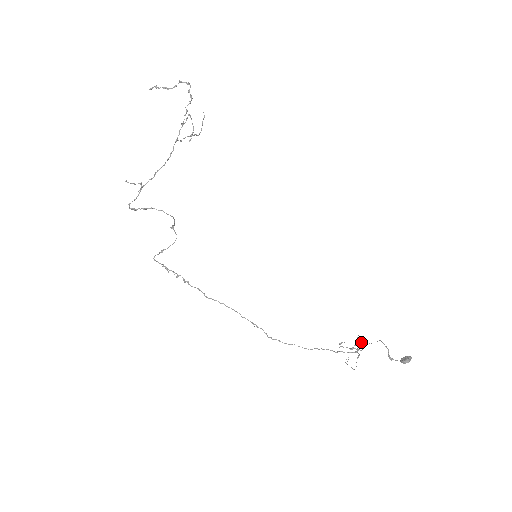
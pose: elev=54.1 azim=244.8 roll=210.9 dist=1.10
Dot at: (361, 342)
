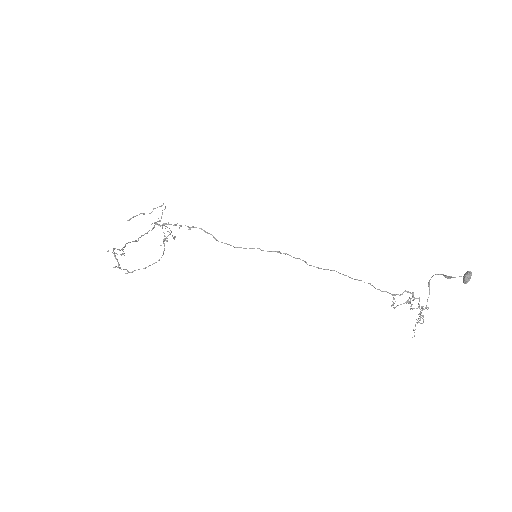
Dot at: occluded
